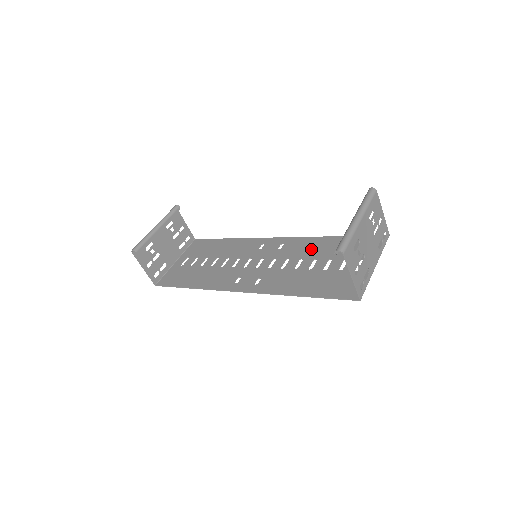
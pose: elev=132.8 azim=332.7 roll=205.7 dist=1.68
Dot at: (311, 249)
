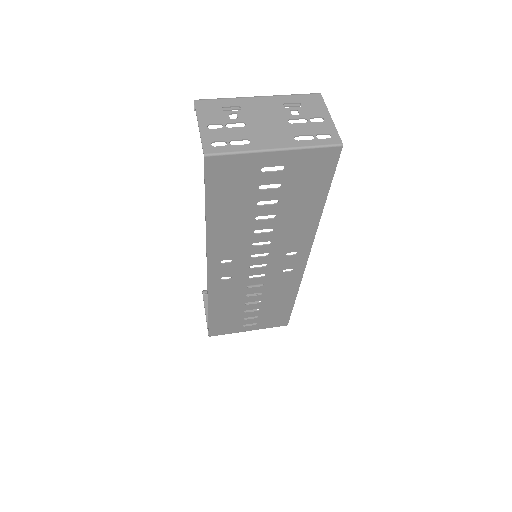
Dot at: (293, 223)
